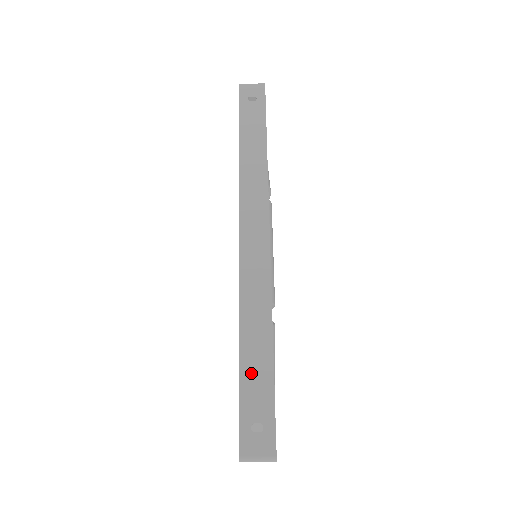
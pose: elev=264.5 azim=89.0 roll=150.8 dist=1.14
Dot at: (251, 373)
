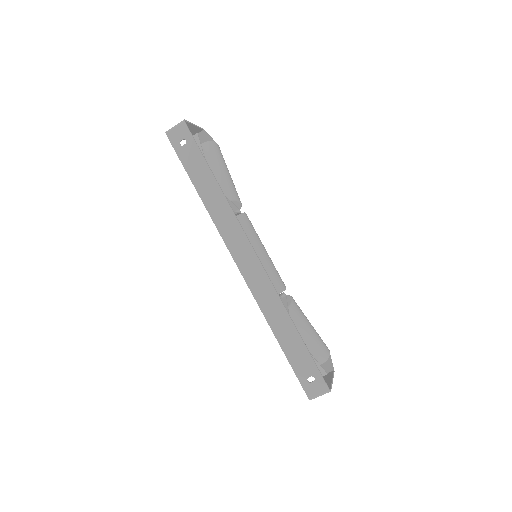
Dot at: (292, 351)
